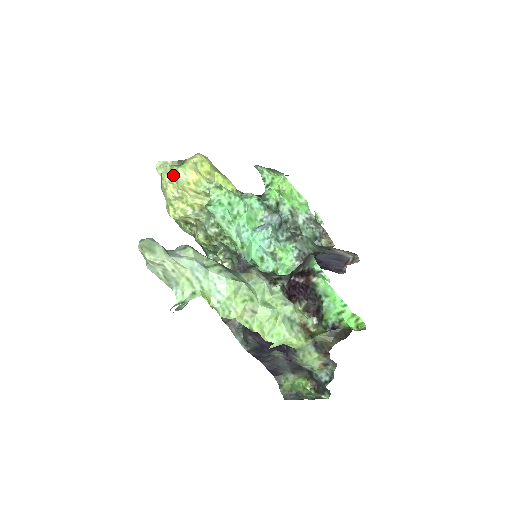
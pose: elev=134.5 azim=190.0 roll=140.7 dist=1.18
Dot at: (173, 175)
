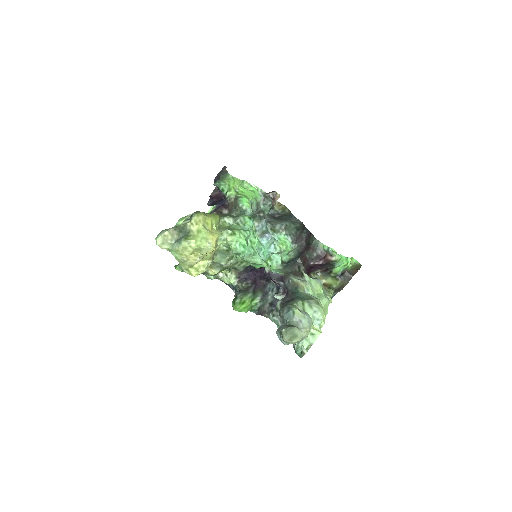
Dot at: (195, 248)
